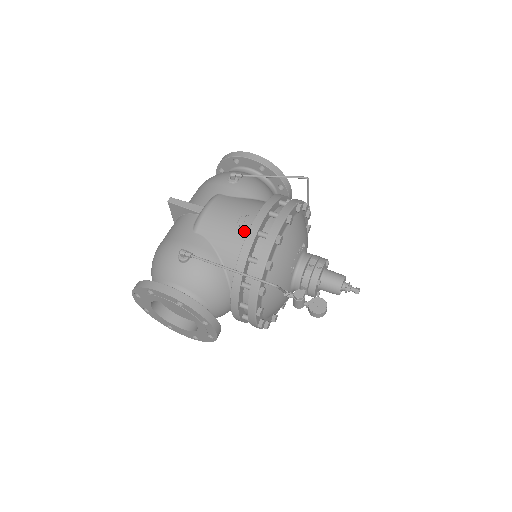
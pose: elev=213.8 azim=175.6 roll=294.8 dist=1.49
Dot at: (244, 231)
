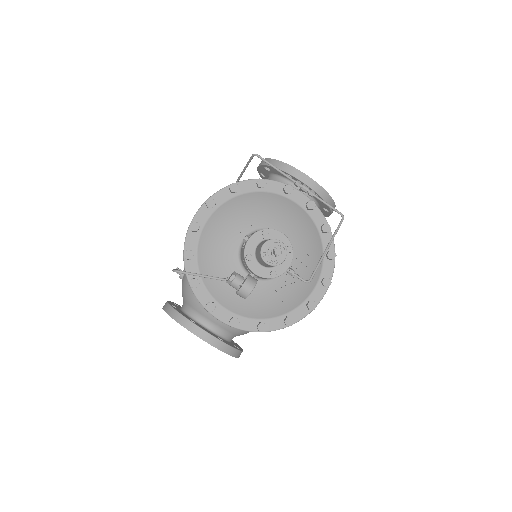
Dot at: occluded
